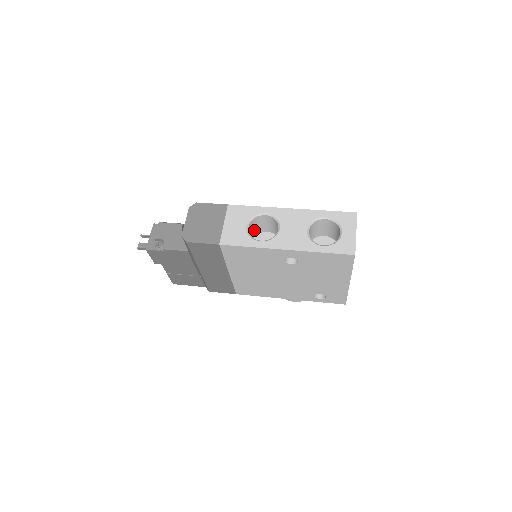
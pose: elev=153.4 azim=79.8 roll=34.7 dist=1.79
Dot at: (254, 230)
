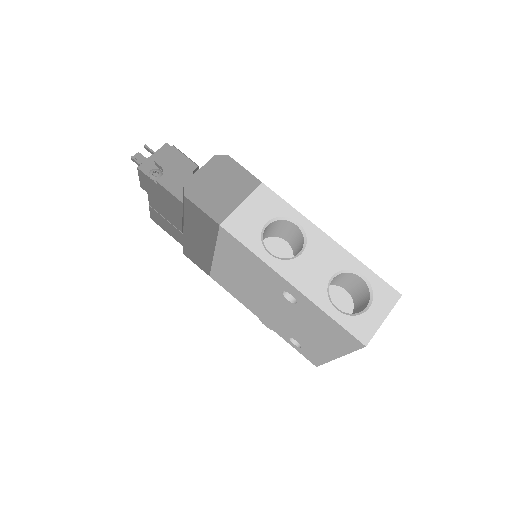
Dot at: (272, 230)
